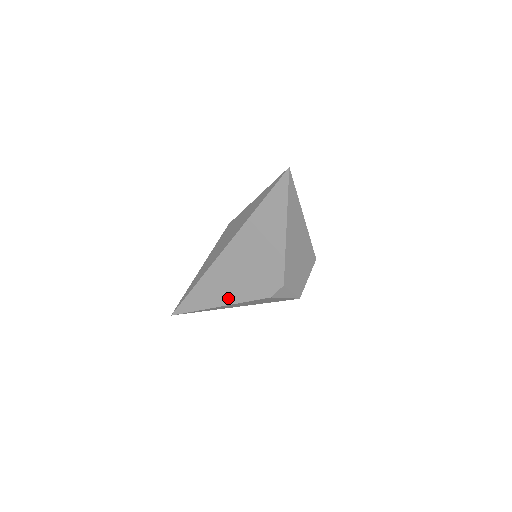
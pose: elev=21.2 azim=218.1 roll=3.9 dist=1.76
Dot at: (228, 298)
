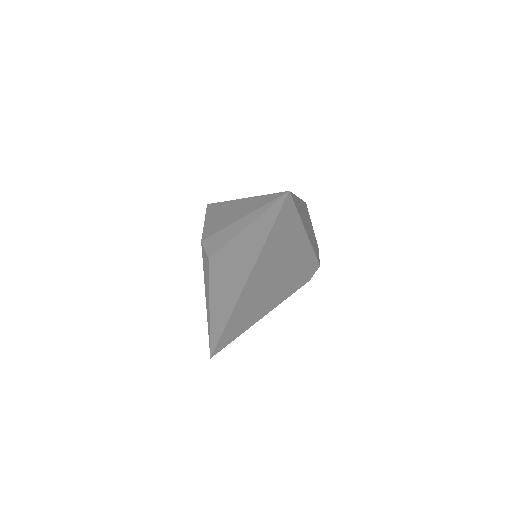
Dot at: (265, 311)
